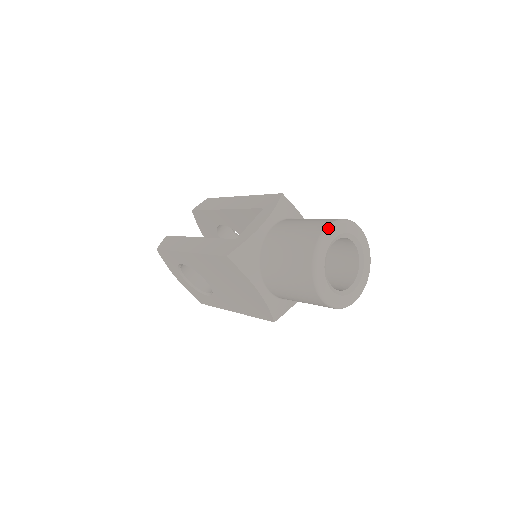
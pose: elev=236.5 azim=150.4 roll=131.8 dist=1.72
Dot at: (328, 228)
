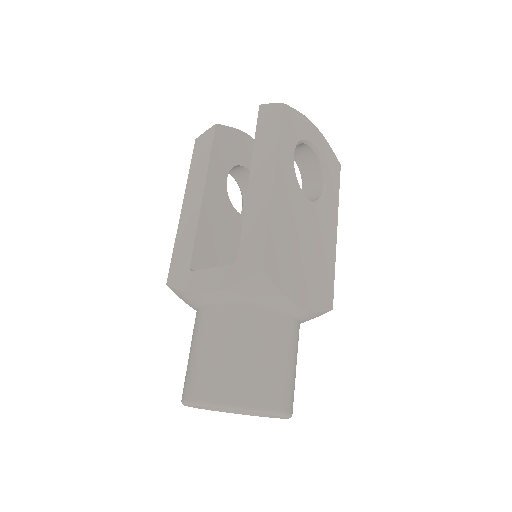
Dot at: (203, 405)
